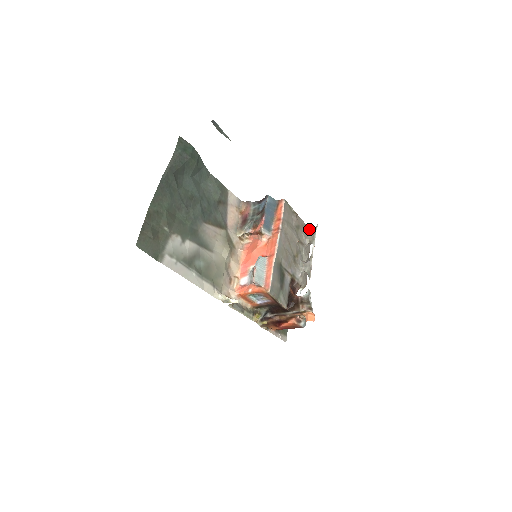
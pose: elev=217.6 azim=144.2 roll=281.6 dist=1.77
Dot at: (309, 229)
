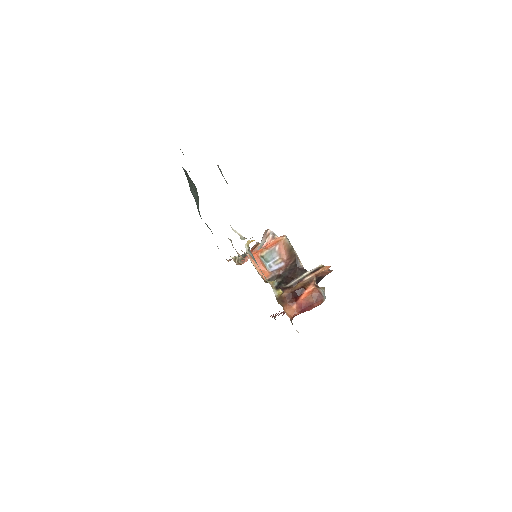
Dot at: occluded
